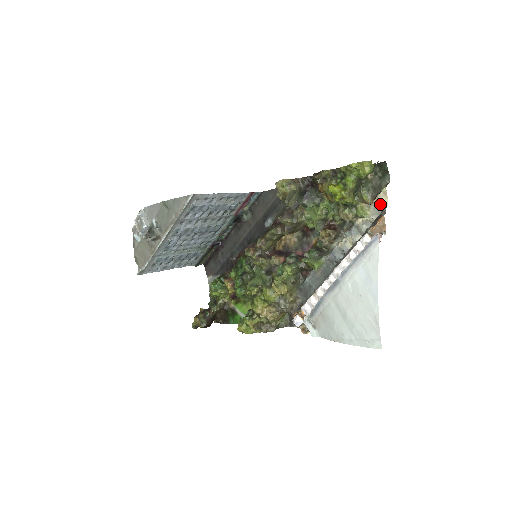
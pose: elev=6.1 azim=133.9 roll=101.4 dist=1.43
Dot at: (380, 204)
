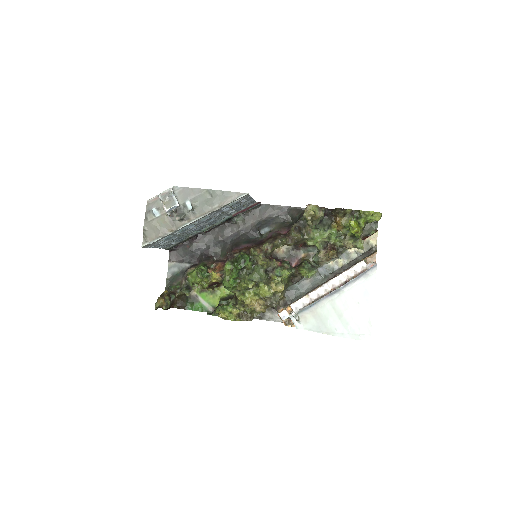
Dot at: (372, 242)
